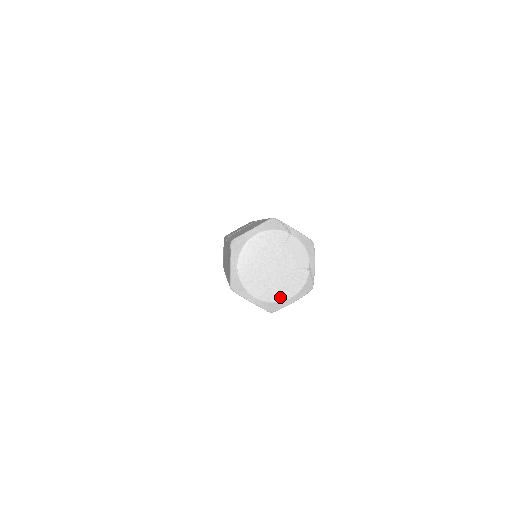
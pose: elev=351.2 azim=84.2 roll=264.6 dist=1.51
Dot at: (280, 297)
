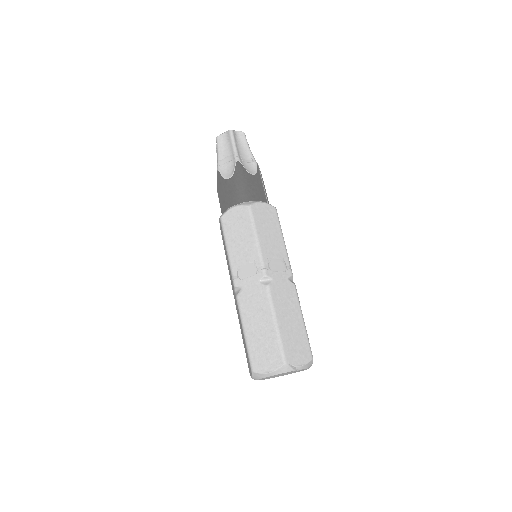
Dot at: occluded
